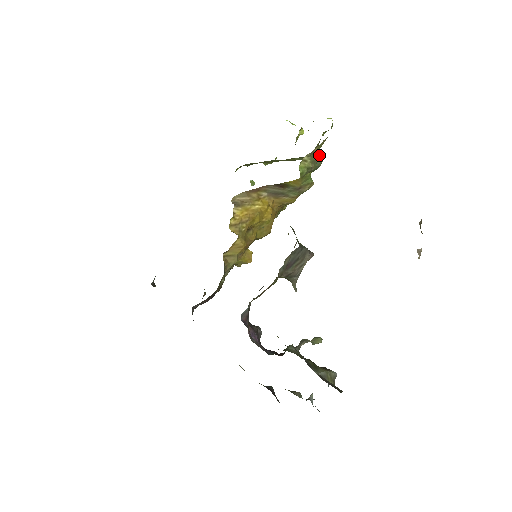
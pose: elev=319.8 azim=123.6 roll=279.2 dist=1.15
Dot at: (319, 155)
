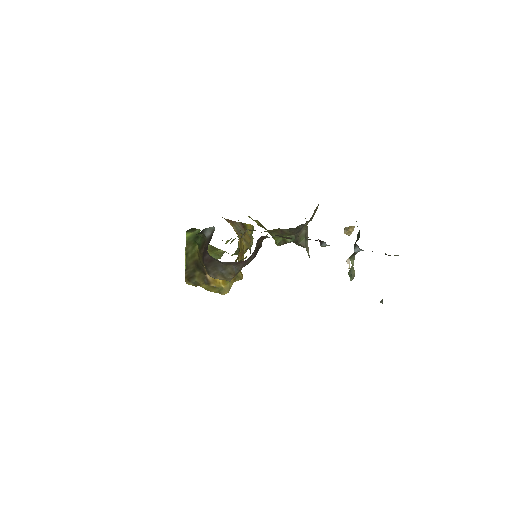
Dot at: occluded
